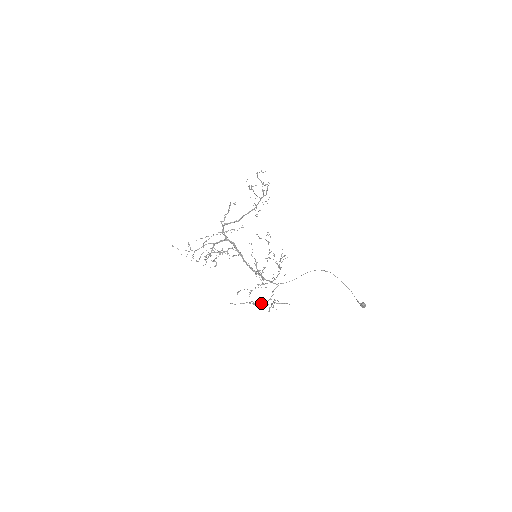
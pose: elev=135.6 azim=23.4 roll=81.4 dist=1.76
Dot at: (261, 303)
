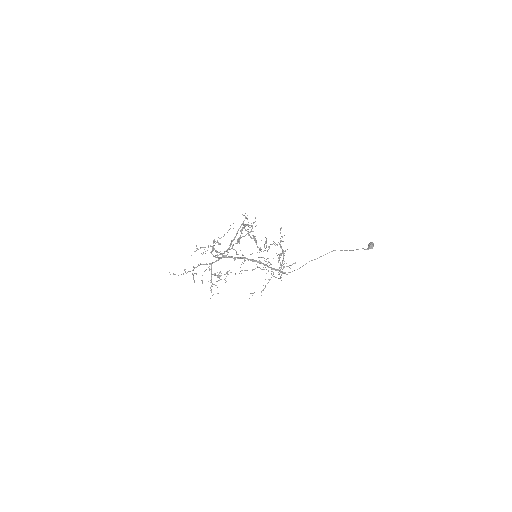
Dot at: occluded
